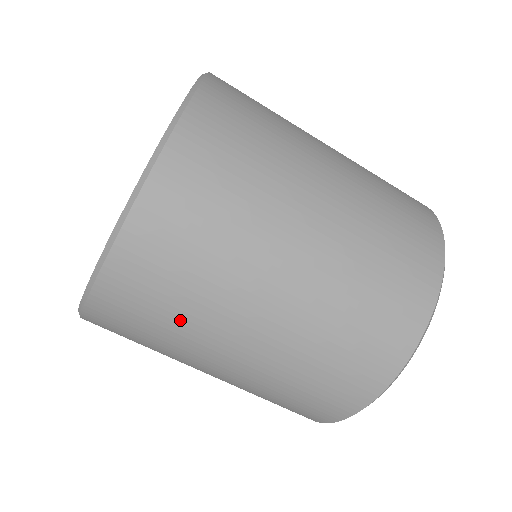
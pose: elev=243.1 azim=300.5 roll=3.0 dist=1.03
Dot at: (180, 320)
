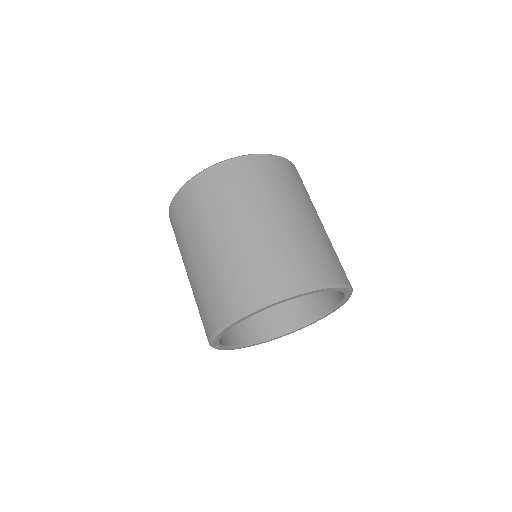
Dot at: (216, 205)
